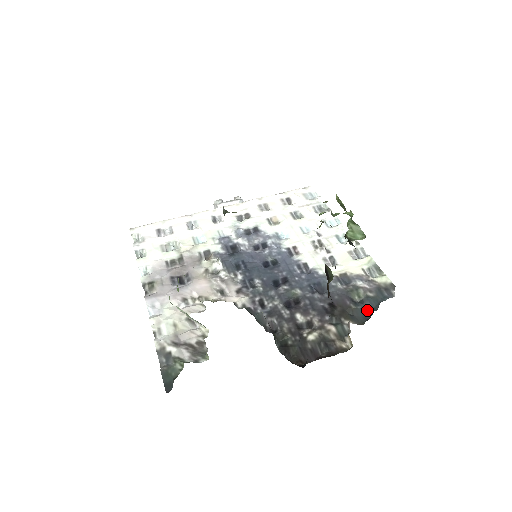
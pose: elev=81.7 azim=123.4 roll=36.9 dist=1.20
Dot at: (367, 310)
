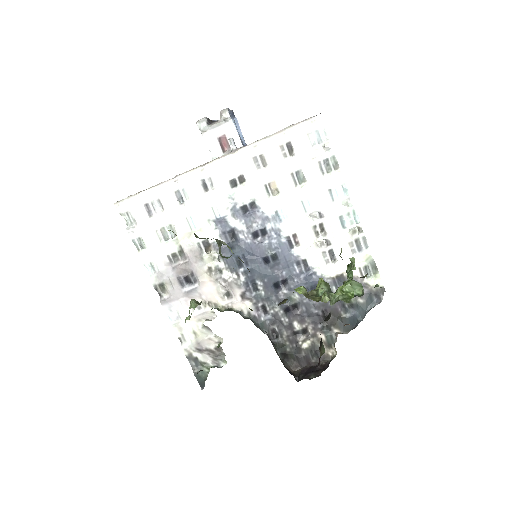
Dot at: (354, 319)
